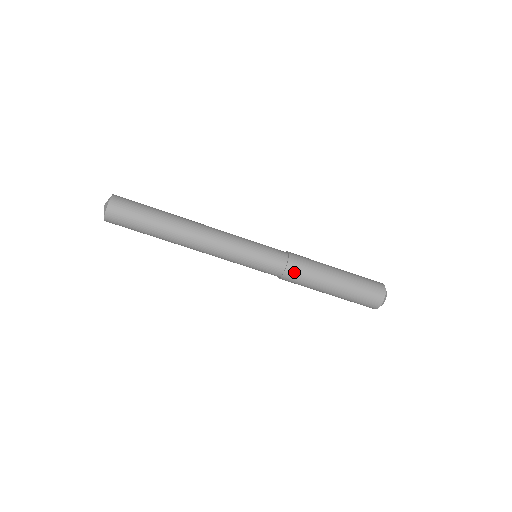
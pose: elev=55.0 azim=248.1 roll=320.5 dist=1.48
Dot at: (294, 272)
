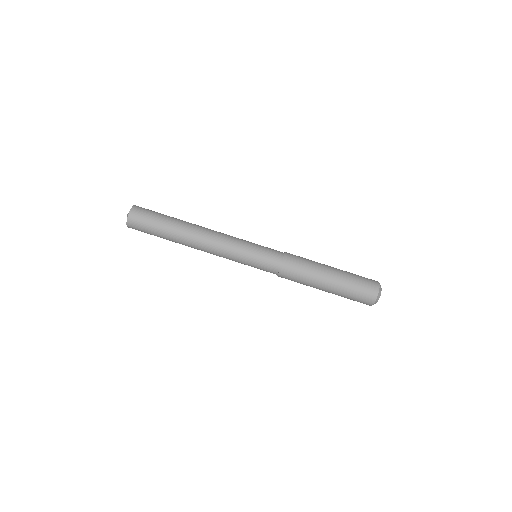
Dot at: (292, 259)
